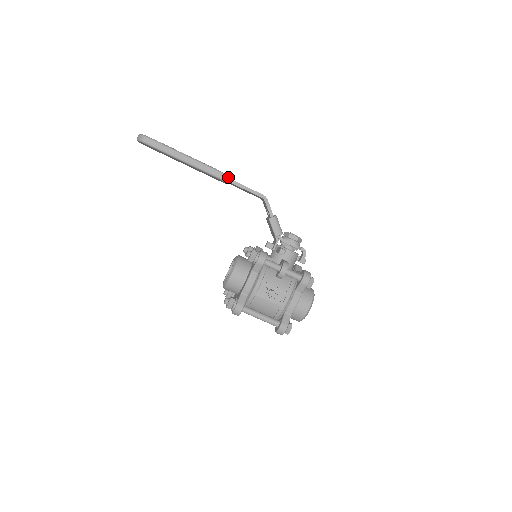
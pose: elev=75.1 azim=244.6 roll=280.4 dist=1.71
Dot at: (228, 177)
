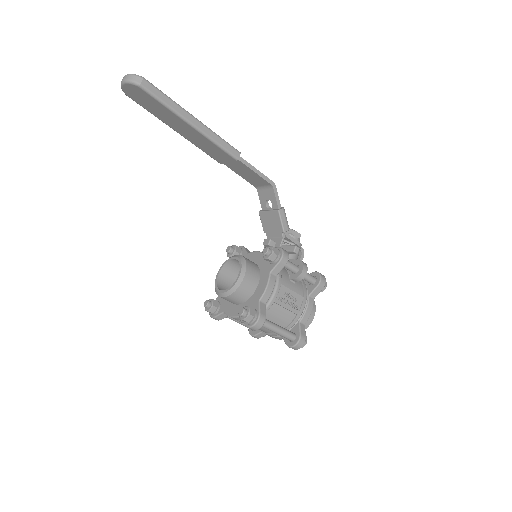
Dot at: occluded
